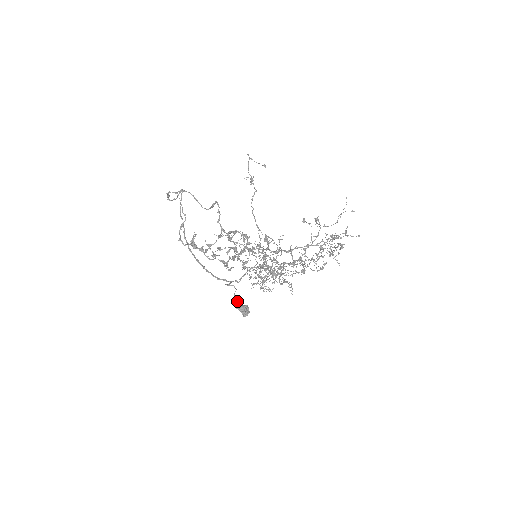
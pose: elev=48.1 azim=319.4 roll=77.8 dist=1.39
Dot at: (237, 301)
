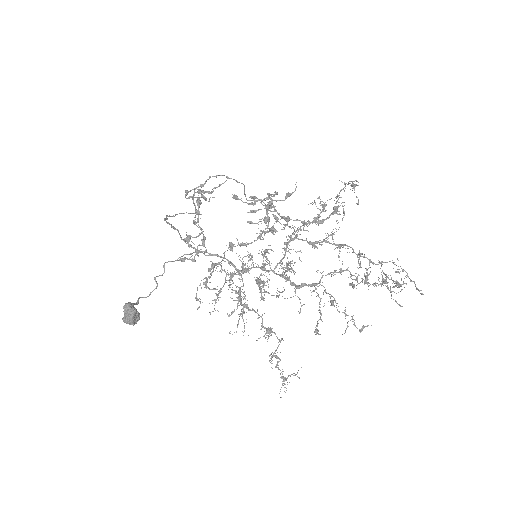
Dot at: (135, 303)
